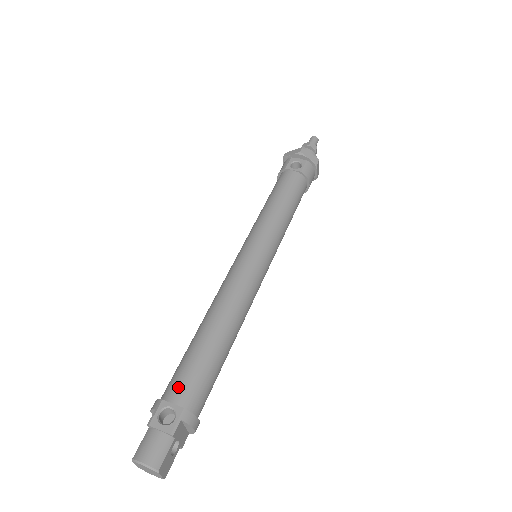
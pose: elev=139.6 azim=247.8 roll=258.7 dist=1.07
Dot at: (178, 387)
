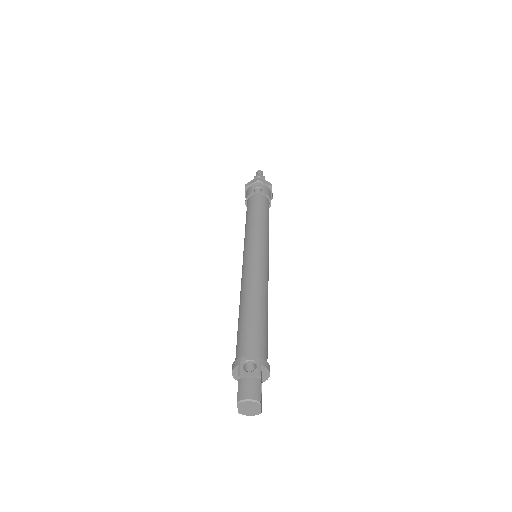
Dot at: (248, 347)
